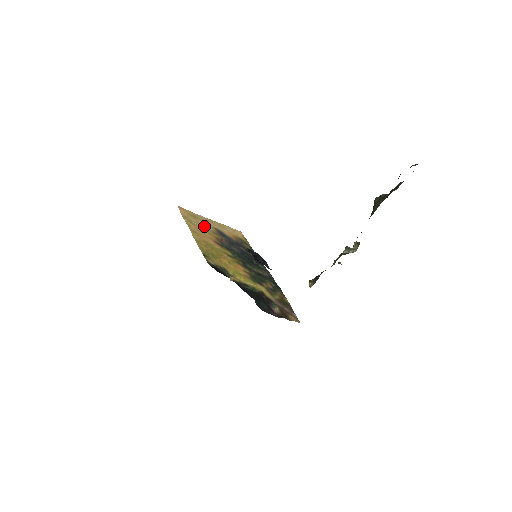
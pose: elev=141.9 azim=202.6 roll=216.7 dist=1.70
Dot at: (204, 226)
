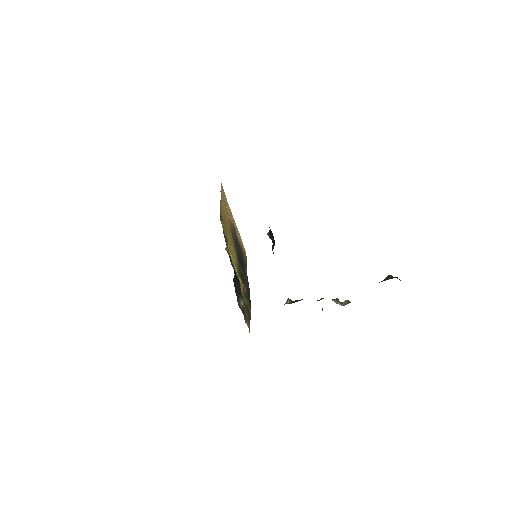
Dot at: occluded
